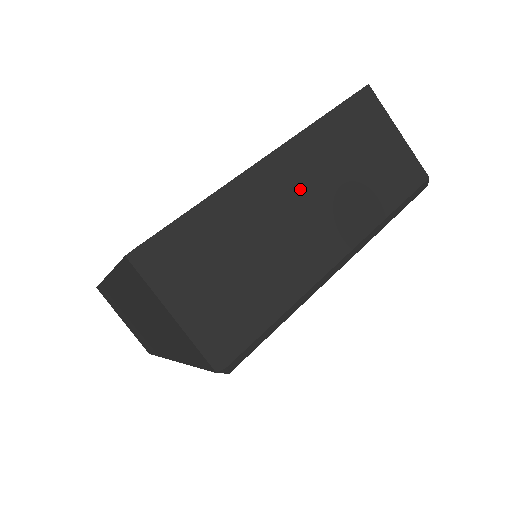
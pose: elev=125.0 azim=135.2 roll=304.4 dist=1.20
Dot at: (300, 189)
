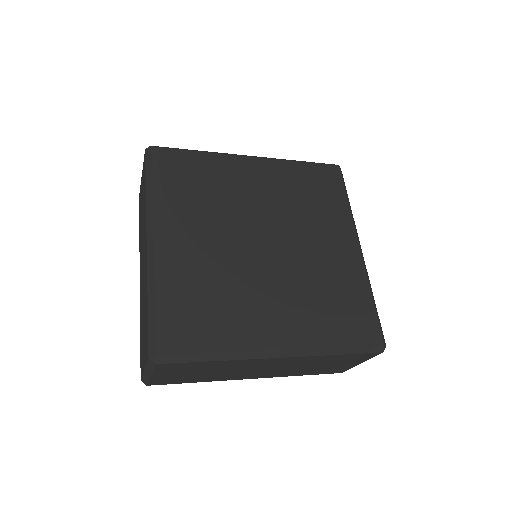
Dot at: occluded
